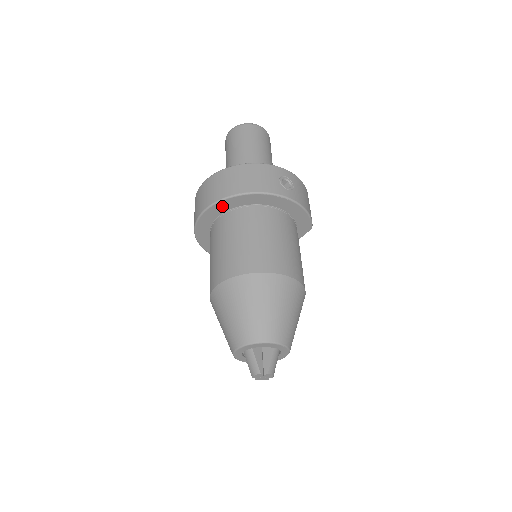
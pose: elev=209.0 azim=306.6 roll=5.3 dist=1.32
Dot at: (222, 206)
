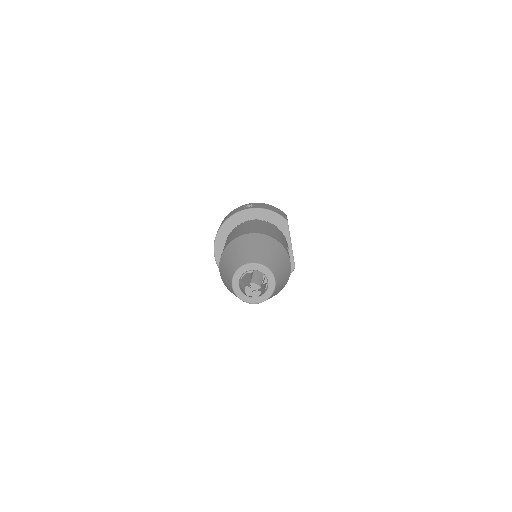
Dot at: (220, 242)
